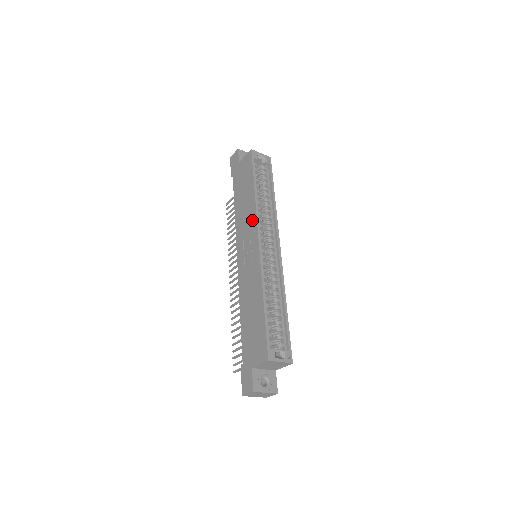
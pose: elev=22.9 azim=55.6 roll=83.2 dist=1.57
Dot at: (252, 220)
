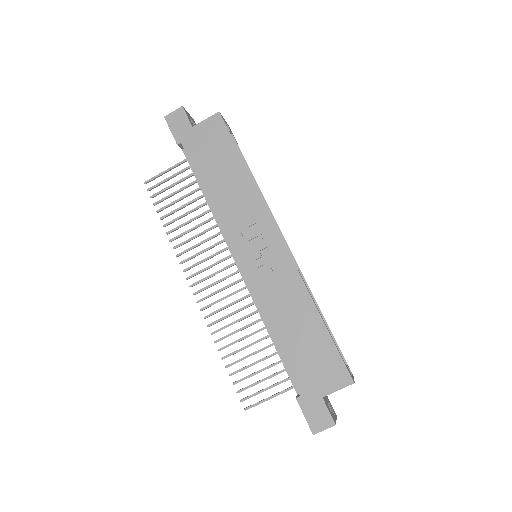
Dot at: (257, 210)
